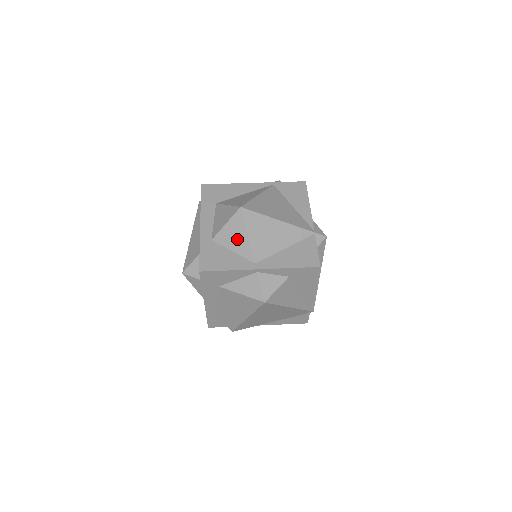
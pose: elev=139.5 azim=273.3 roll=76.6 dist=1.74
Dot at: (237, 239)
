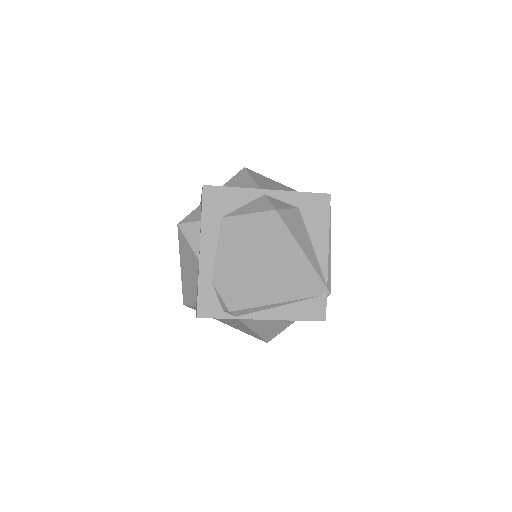
Dot at: (241, 184)
